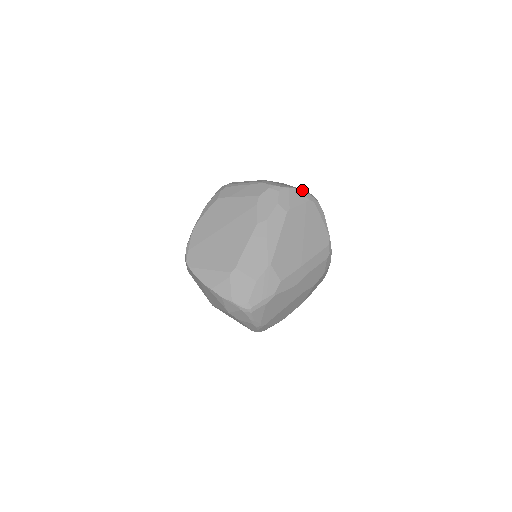
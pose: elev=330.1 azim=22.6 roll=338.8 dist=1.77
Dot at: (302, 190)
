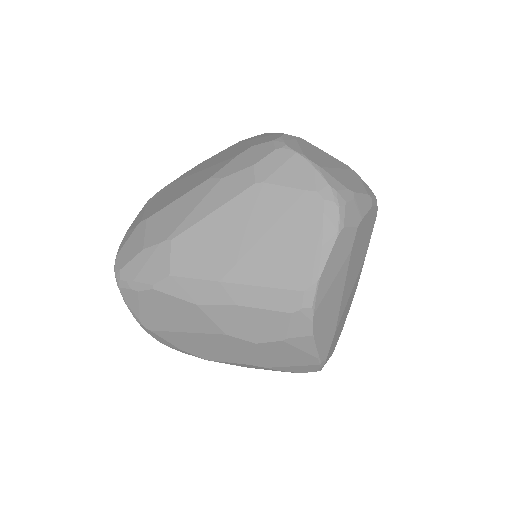
Dot at: (321, 170)
